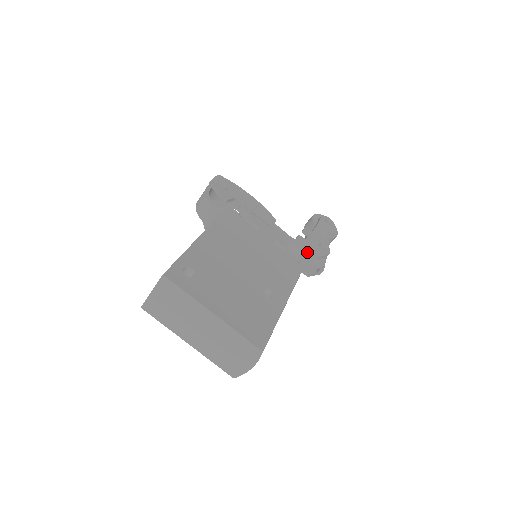
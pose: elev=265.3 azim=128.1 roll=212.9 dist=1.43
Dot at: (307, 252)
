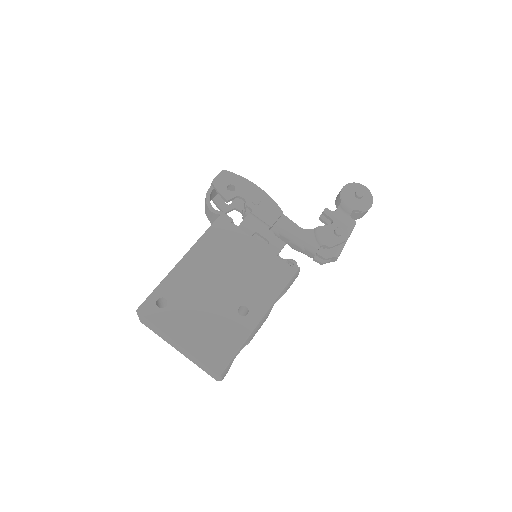
Dot at: (316, 243)
